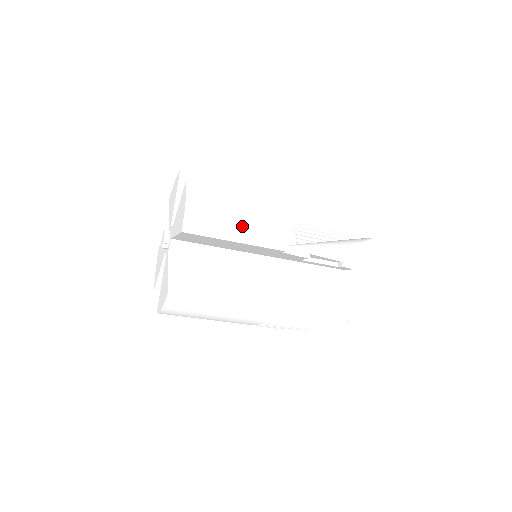
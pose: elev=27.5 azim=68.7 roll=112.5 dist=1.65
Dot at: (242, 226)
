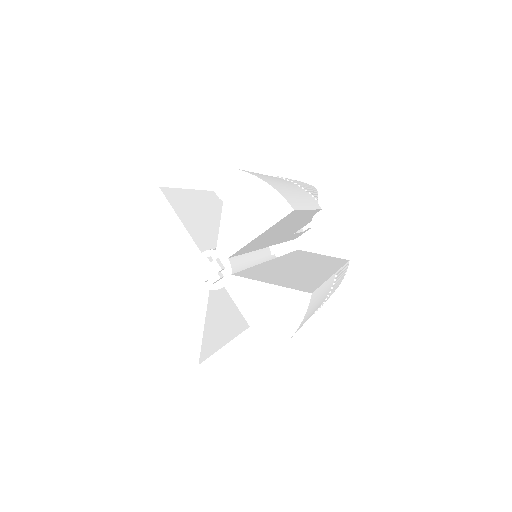
Dot at: occluded
